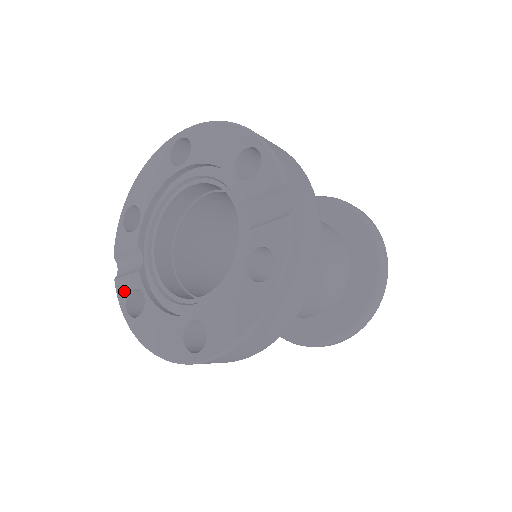
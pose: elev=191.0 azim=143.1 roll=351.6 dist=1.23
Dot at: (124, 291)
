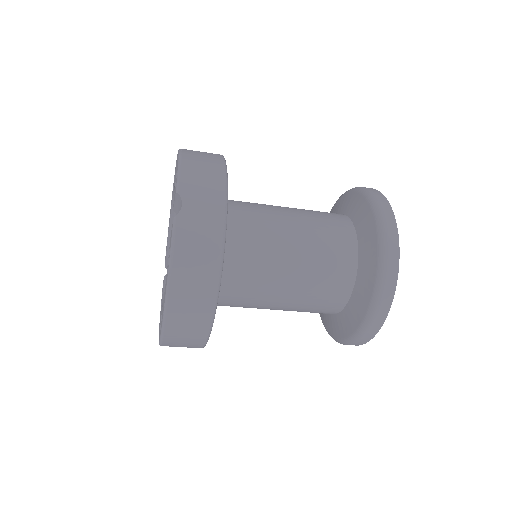
Dot at: occluded
